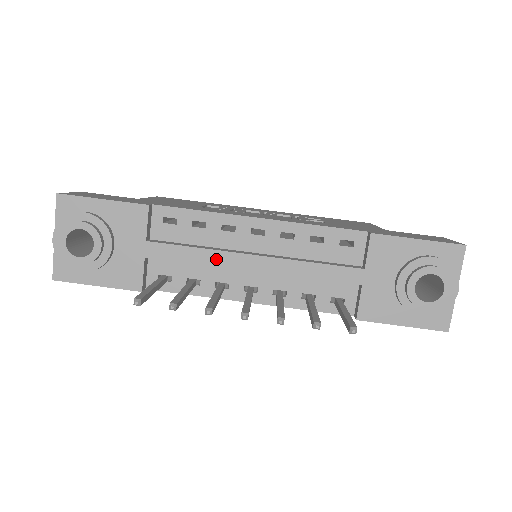
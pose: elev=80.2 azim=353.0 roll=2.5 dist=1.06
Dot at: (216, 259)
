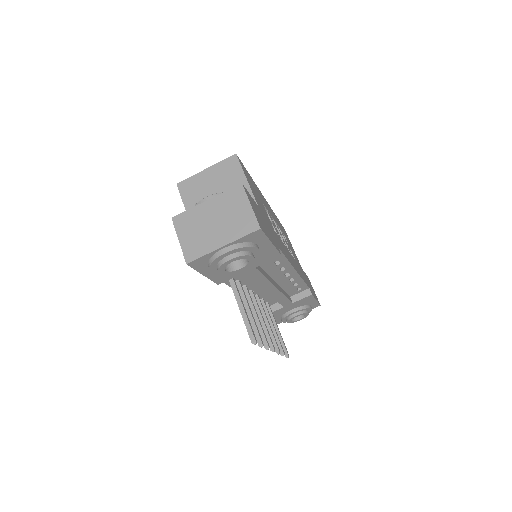
Dot at: (264, 284)
